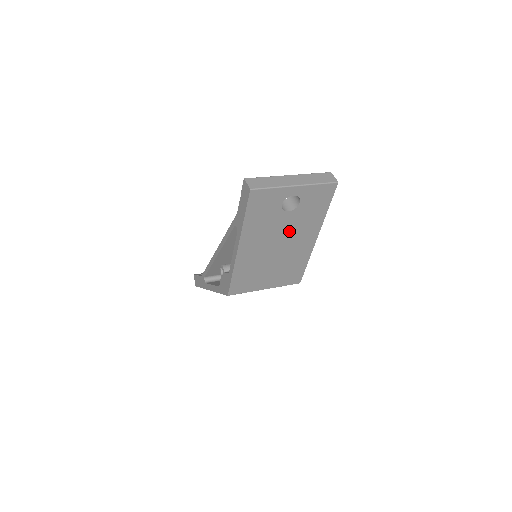
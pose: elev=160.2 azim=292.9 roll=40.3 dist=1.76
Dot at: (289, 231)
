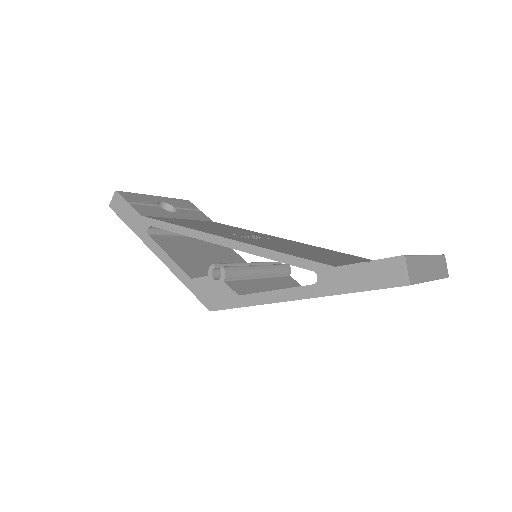
Dot at: occluded
